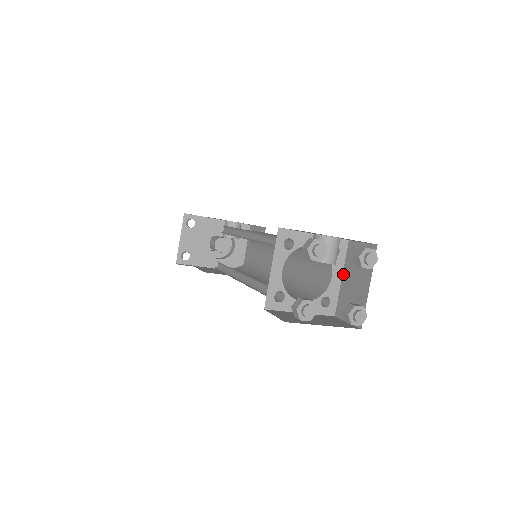
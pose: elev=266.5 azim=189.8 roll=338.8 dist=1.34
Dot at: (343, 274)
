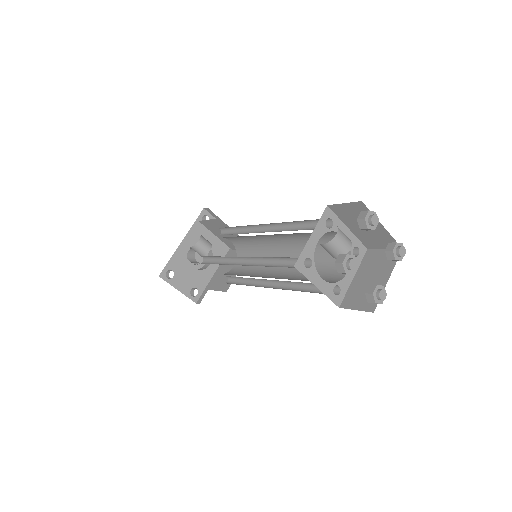
Dot at: (347, 226)
